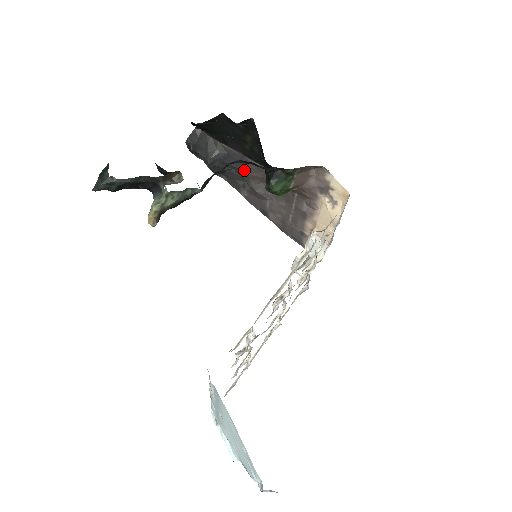
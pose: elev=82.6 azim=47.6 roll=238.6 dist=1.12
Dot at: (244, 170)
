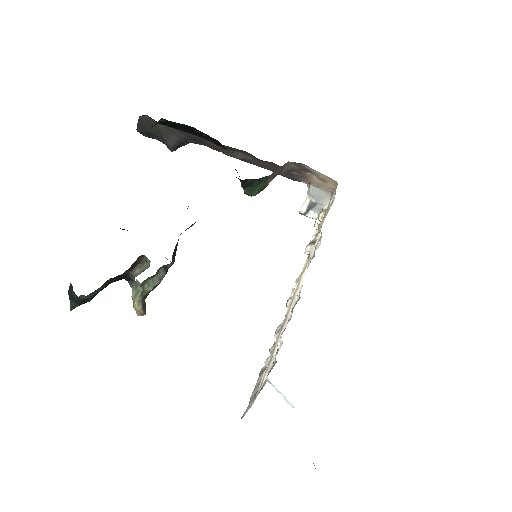
Dot at: (213, 149)
